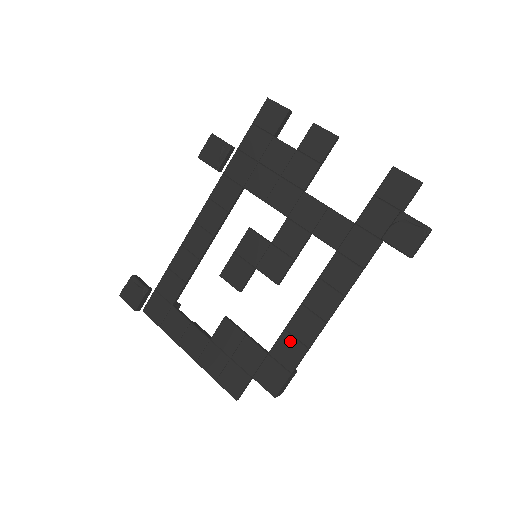
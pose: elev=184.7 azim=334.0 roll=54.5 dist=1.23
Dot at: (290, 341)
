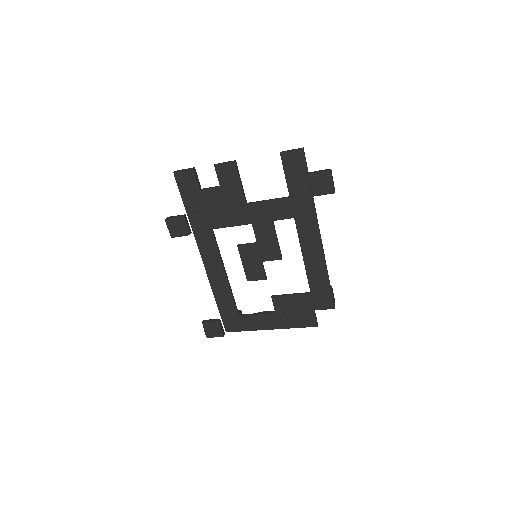
Dot at: (315, 279)
